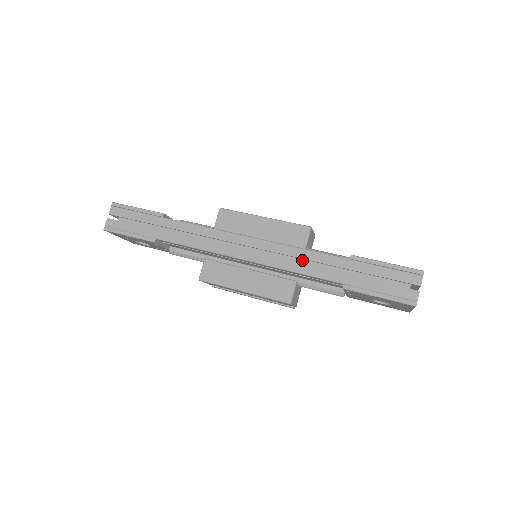
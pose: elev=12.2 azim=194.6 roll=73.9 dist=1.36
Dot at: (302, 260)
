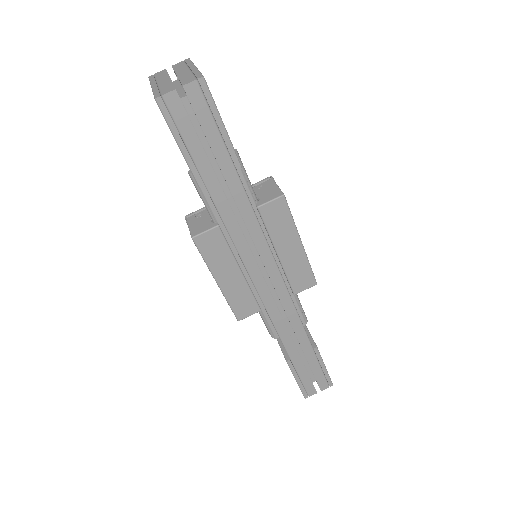
Dot at: (287, 317)
